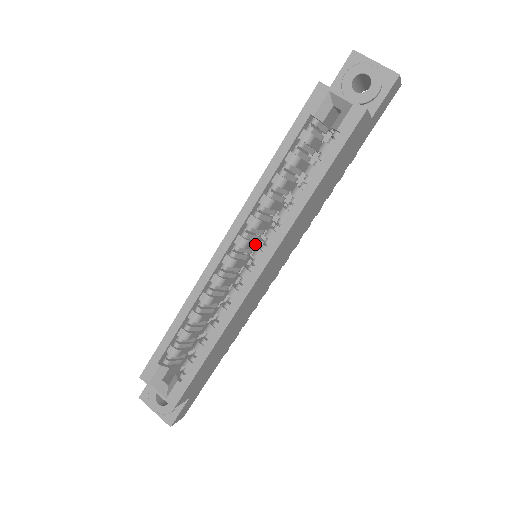
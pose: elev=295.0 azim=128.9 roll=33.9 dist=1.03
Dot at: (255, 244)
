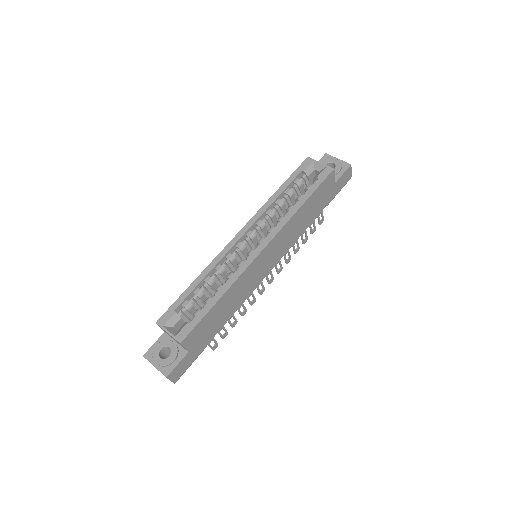
Dot at: occluded
